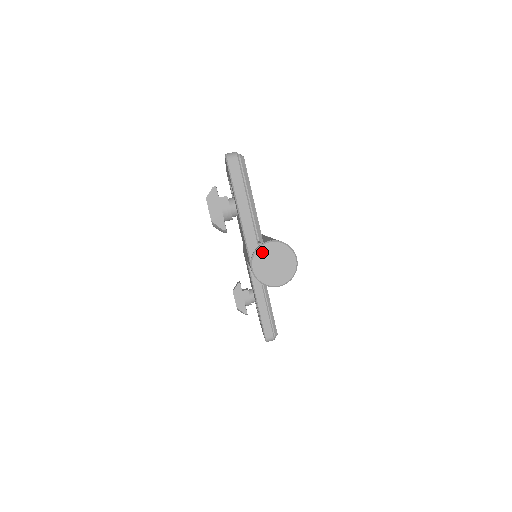
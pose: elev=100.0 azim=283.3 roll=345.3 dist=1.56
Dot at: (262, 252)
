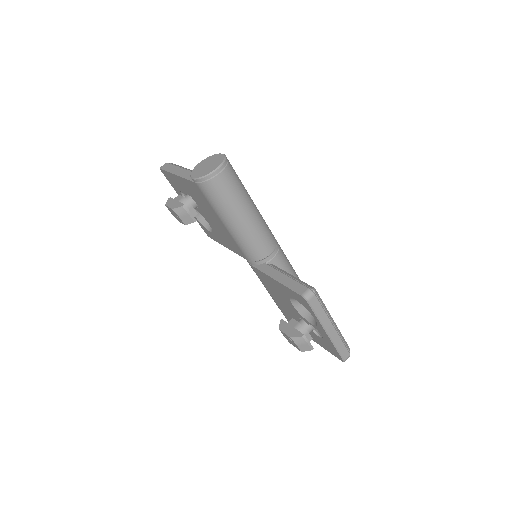
Dot at: (196, 169)
